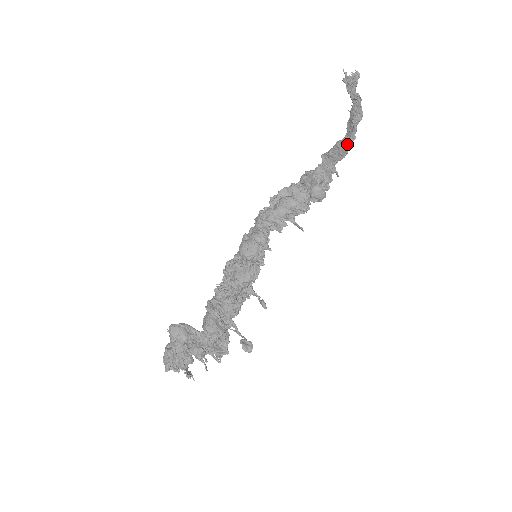
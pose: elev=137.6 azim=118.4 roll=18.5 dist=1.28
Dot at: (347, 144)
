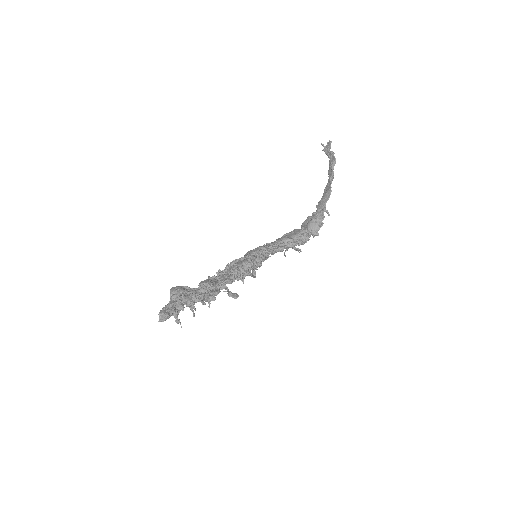
Dot at: (330, 185)
